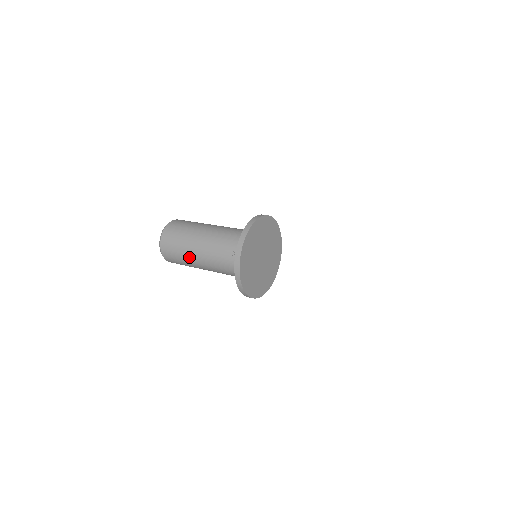
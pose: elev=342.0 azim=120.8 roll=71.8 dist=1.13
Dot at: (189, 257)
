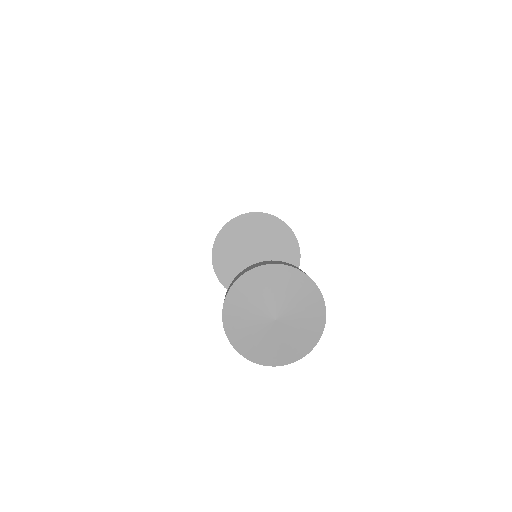
Dot at: occluded
